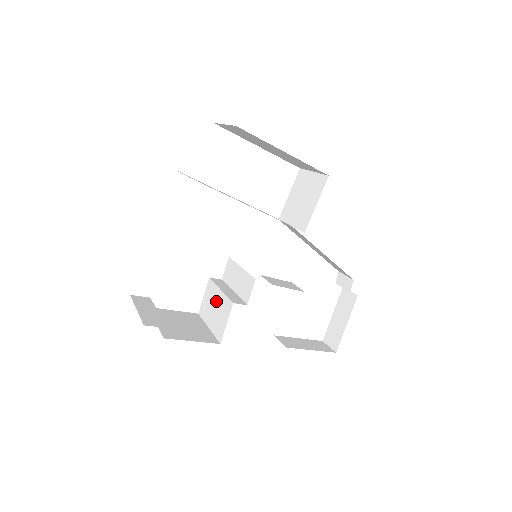
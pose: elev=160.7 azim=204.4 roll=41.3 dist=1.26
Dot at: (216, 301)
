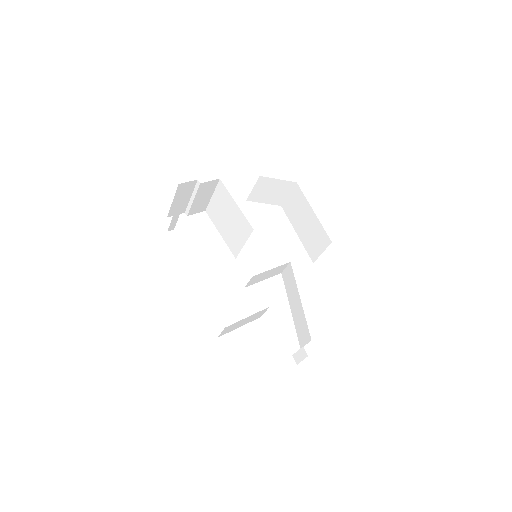
Dot at: occluded
